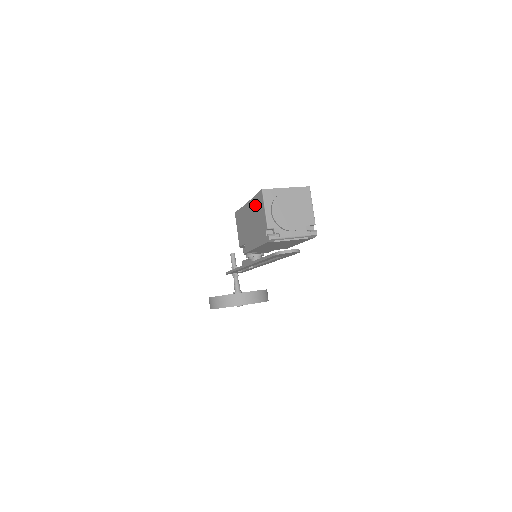
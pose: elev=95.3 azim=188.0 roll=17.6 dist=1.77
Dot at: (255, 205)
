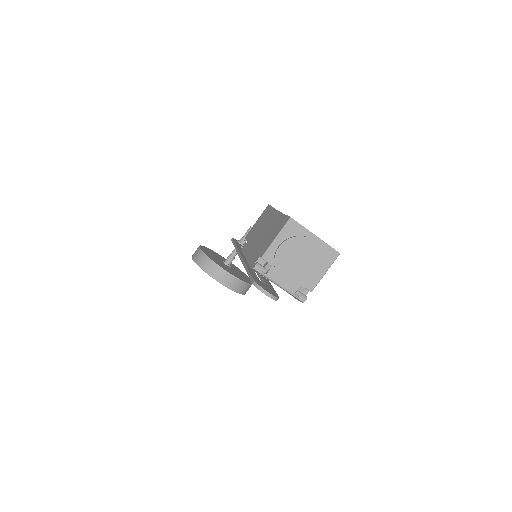
Dot at: (277, 222)
